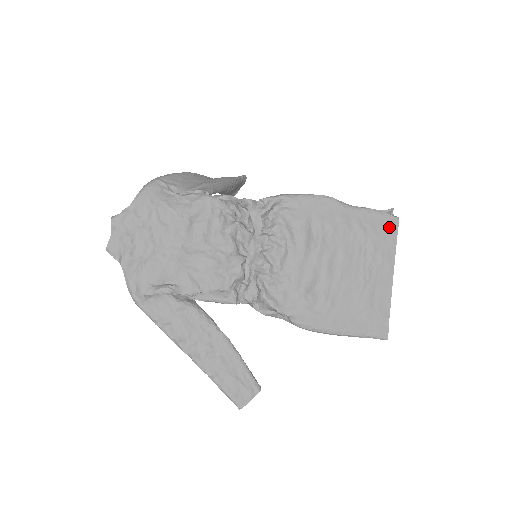
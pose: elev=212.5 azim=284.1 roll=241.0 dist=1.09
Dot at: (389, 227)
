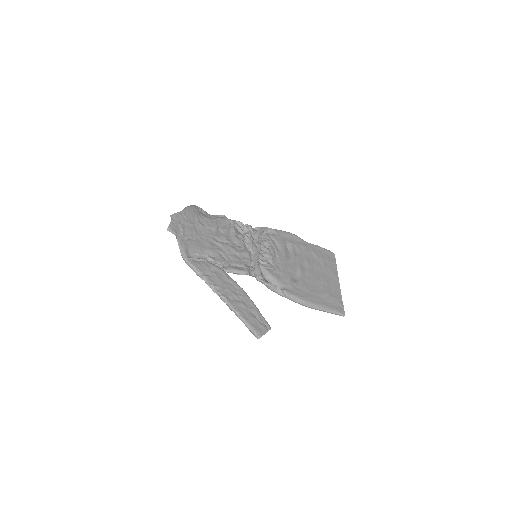
Dot at: (330, 256)
